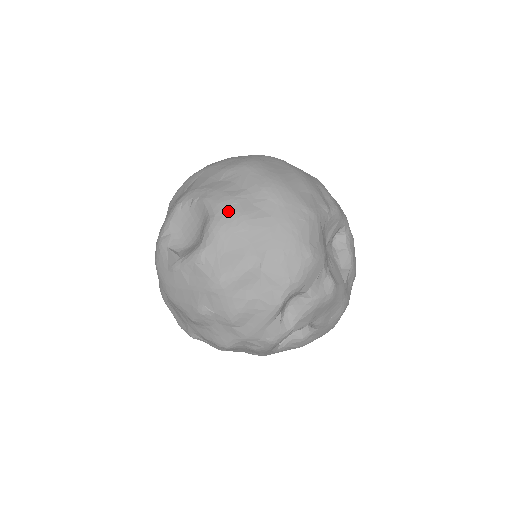
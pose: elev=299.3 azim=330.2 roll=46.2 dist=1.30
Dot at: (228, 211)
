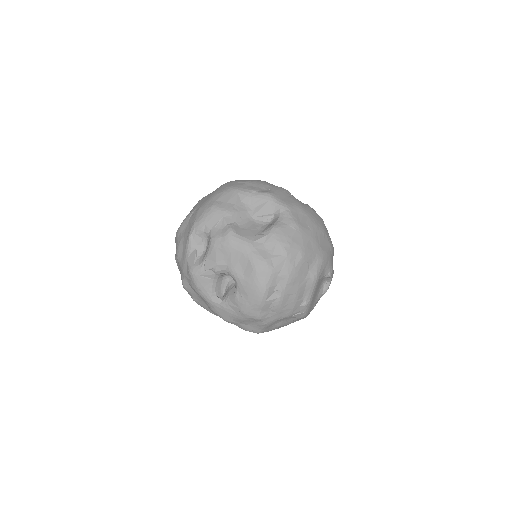
Dot at: occluded
